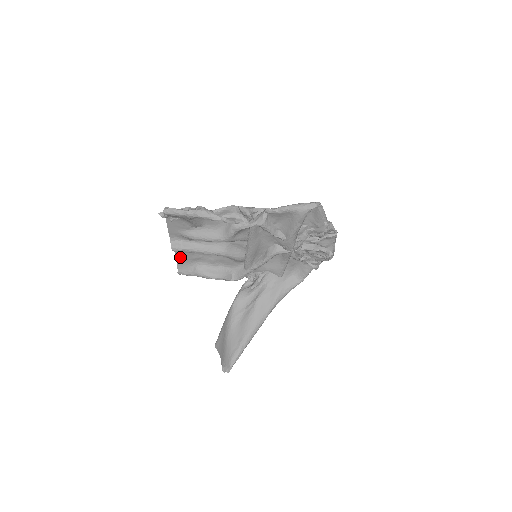
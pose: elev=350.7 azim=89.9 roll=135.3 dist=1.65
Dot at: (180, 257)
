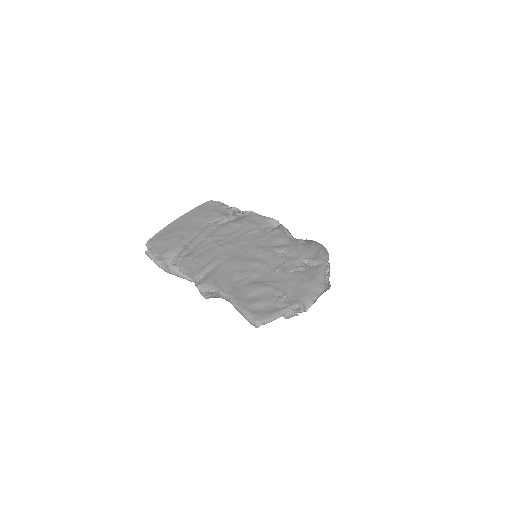
Dot at: (203, 212)
